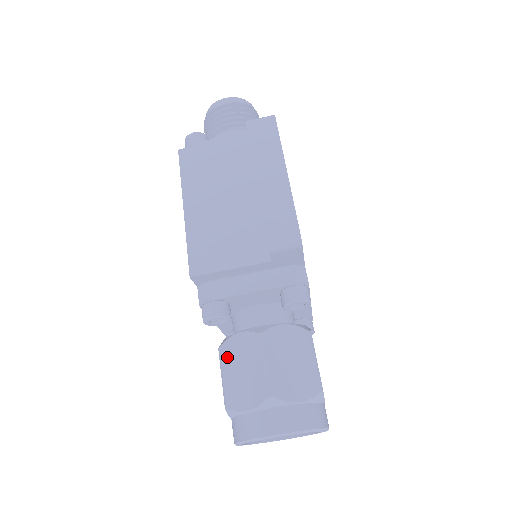
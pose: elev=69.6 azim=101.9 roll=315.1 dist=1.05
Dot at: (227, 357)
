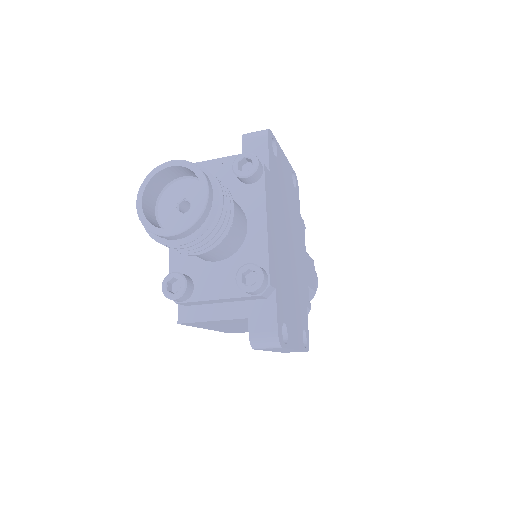
Dot at: occluded
